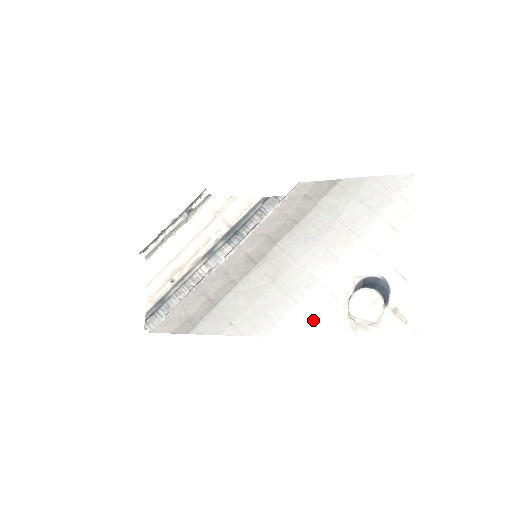
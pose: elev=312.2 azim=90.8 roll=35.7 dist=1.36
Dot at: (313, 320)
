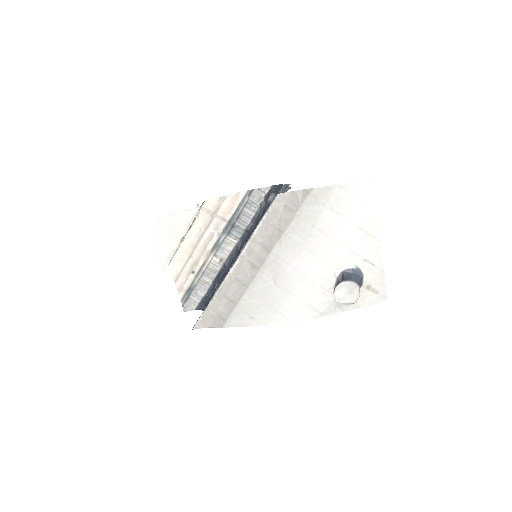
Dot at: (310, 307)
